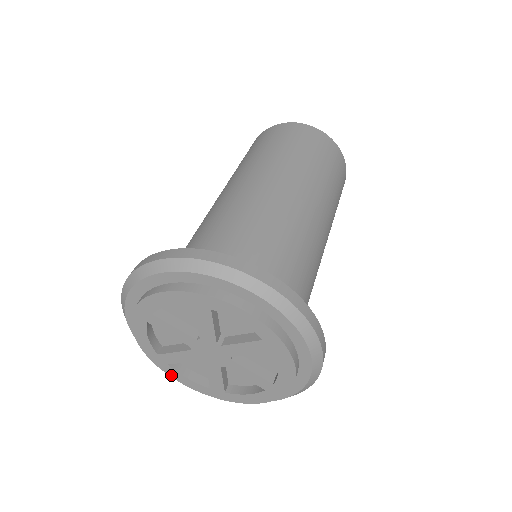
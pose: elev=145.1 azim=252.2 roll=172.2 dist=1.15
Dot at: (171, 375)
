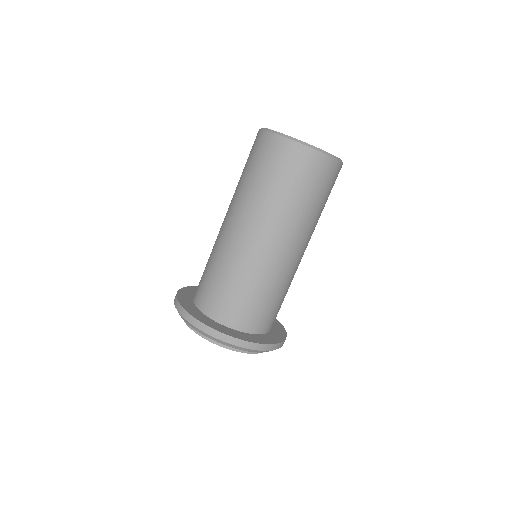
Dot at: occluded
